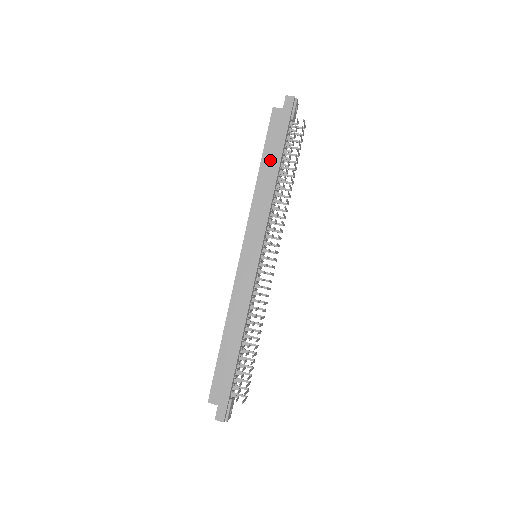
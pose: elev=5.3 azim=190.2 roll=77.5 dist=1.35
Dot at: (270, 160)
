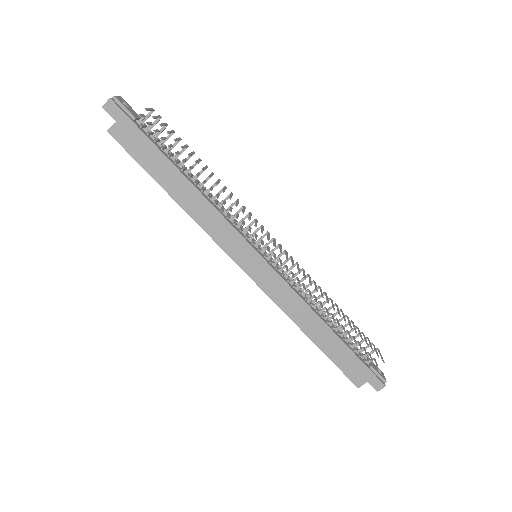
Dot at: (166, 176)
